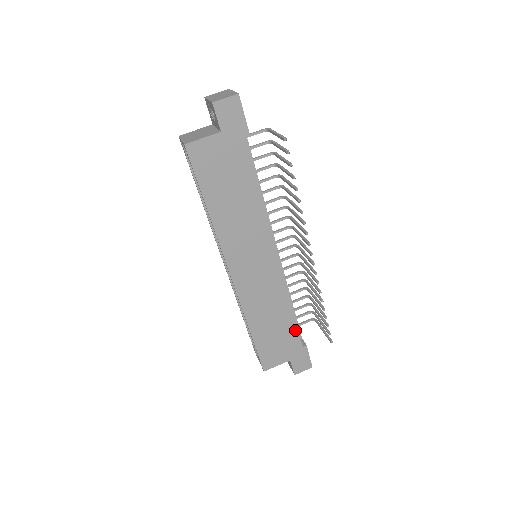
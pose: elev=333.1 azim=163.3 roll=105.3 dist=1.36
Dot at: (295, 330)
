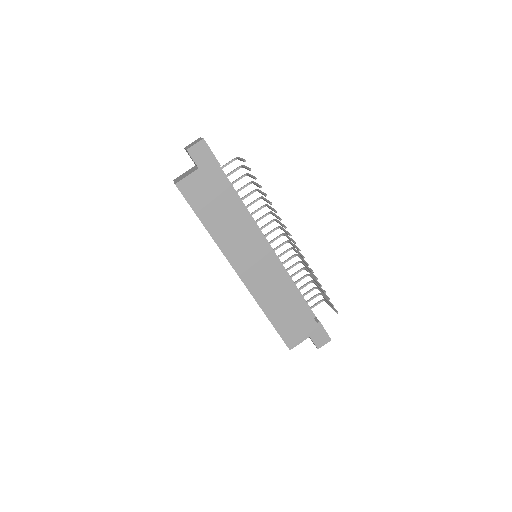
Dot at: (305, 310)
